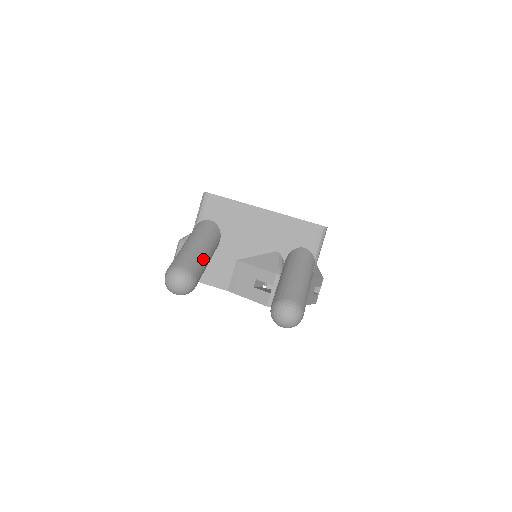
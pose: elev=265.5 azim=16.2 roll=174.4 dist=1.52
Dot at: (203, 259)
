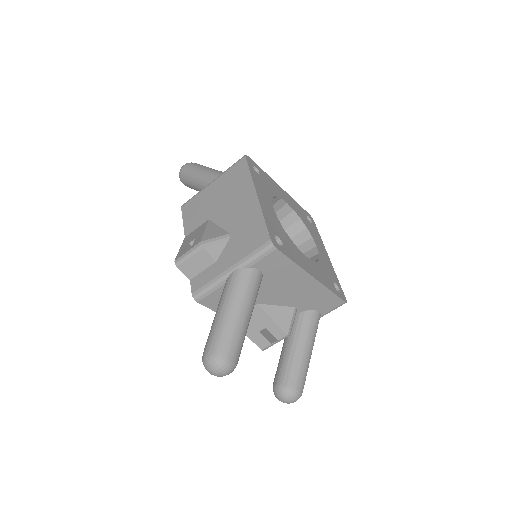
Dot at: (245, 335)
